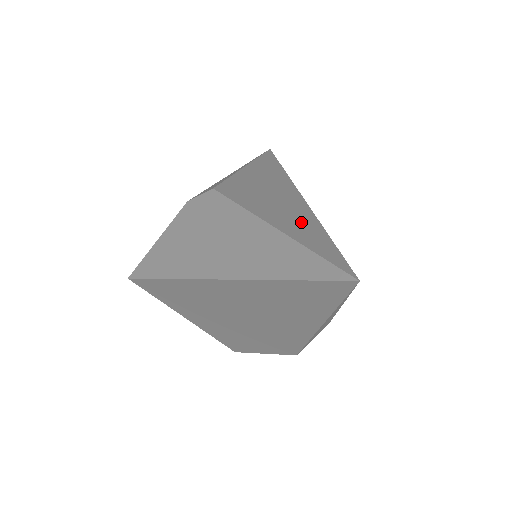
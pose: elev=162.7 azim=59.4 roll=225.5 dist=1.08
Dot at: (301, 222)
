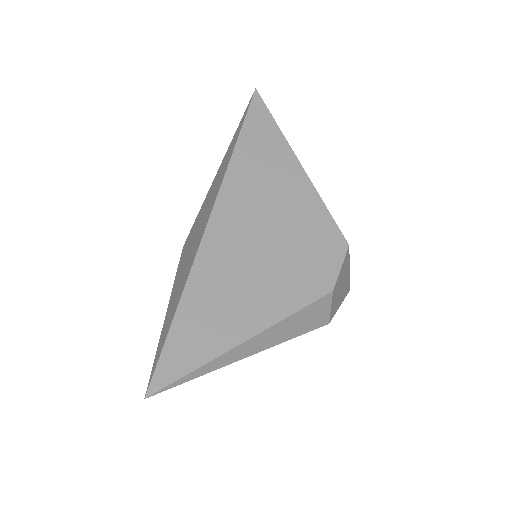
Dot at: (176, 298)
